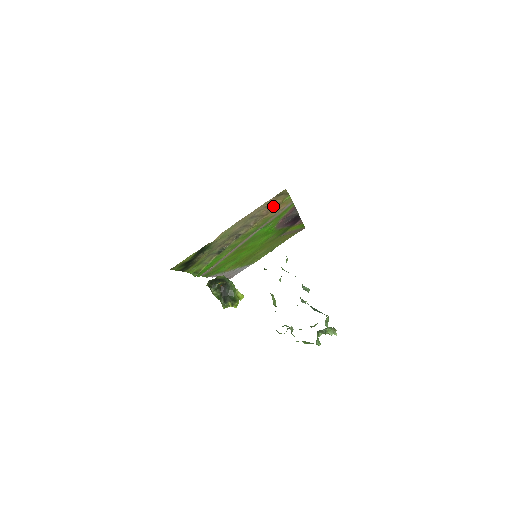
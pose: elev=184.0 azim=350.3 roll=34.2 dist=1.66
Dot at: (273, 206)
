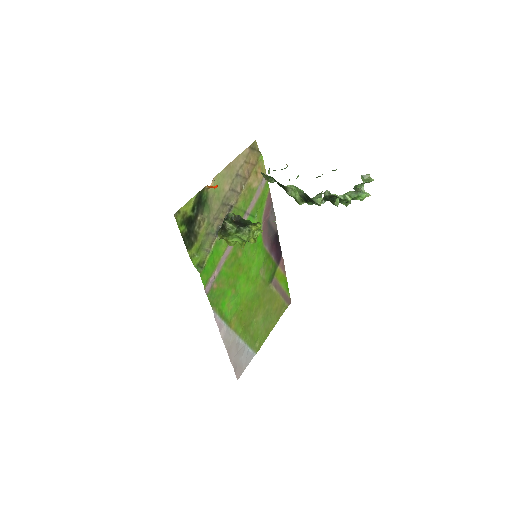
Dot at: (251, 165)
